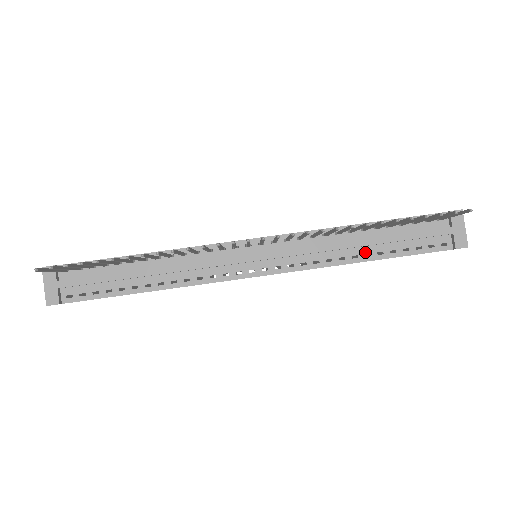
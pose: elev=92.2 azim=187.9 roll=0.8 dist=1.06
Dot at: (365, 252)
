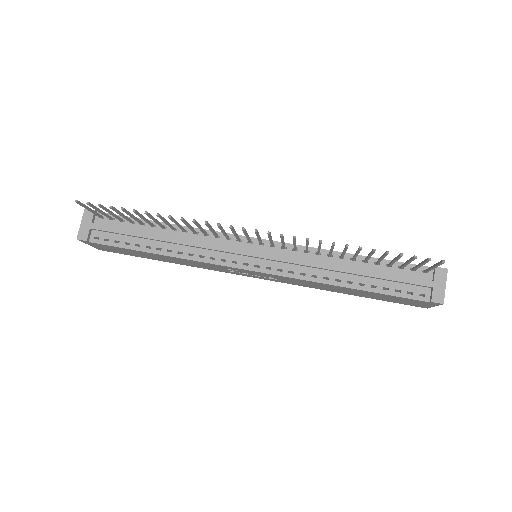
Dot at: (348, 279)
